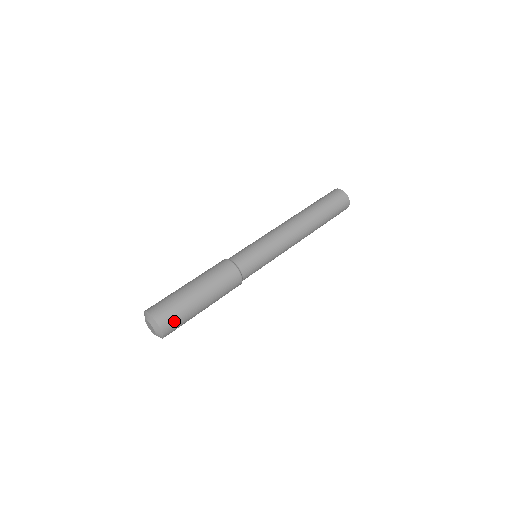
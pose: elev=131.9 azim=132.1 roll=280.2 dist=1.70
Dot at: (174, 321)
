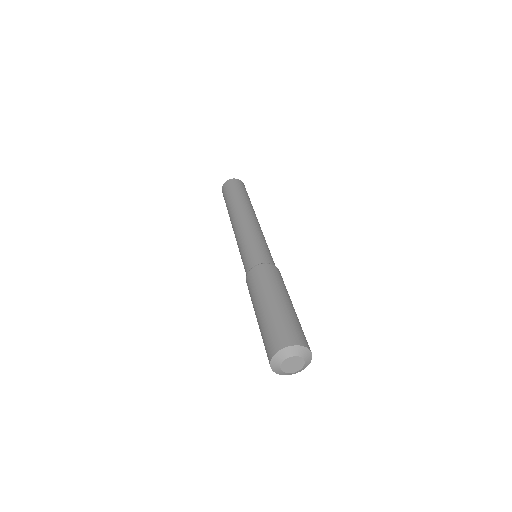
Dot at: occluded
